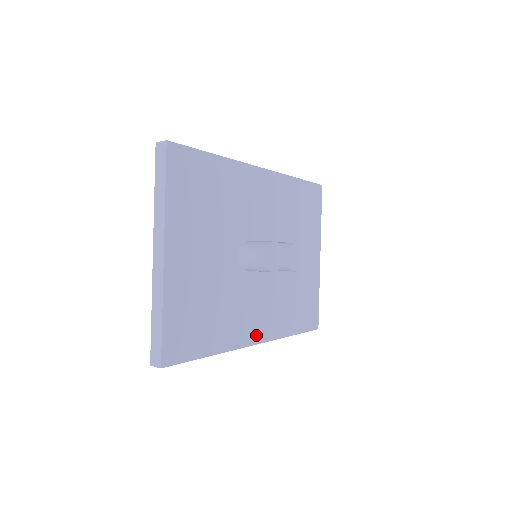
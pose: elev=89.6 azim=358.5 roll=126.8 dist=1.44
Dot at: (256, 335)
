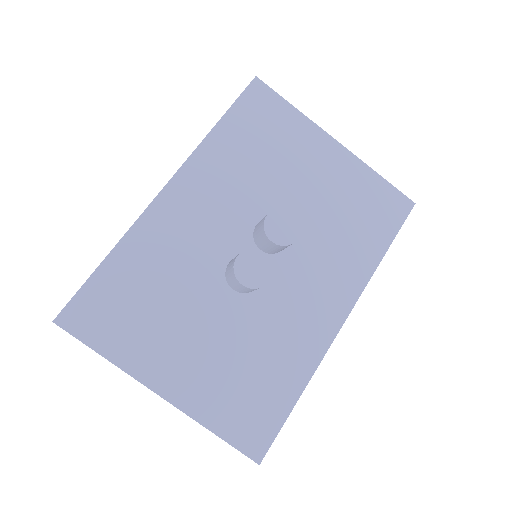
Dot at: (335, 316)
